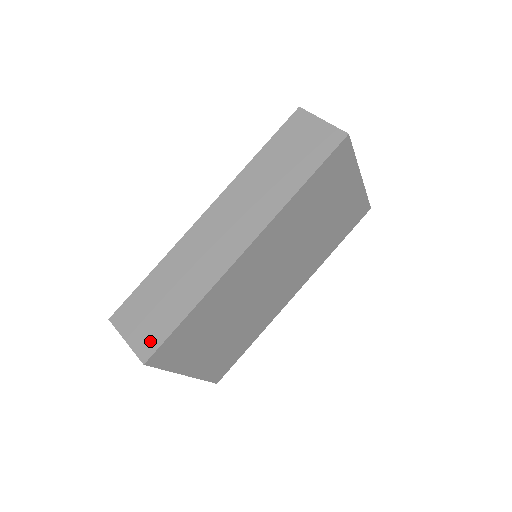
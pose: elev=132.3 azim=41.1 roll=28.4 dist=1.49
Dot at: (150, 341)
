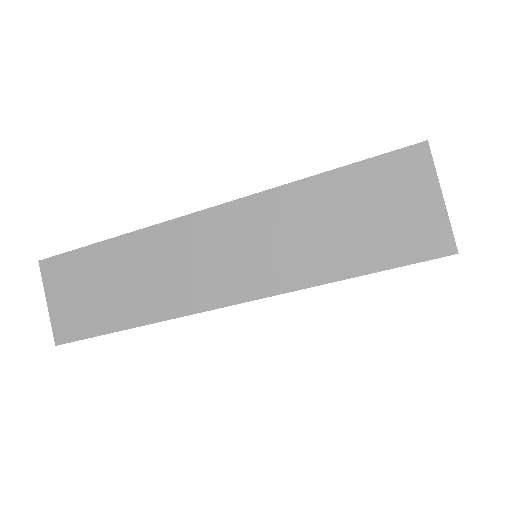
Dot at: (71, 326)
